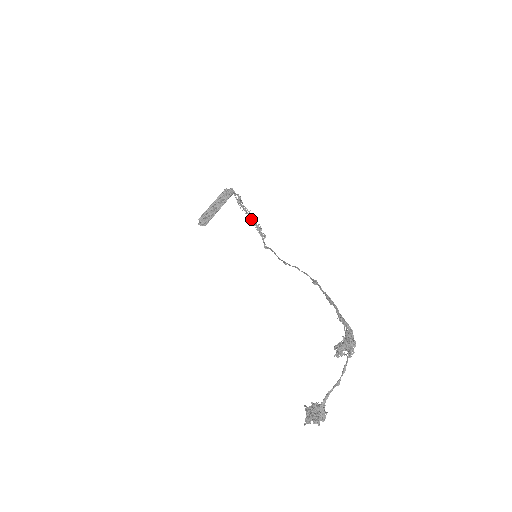
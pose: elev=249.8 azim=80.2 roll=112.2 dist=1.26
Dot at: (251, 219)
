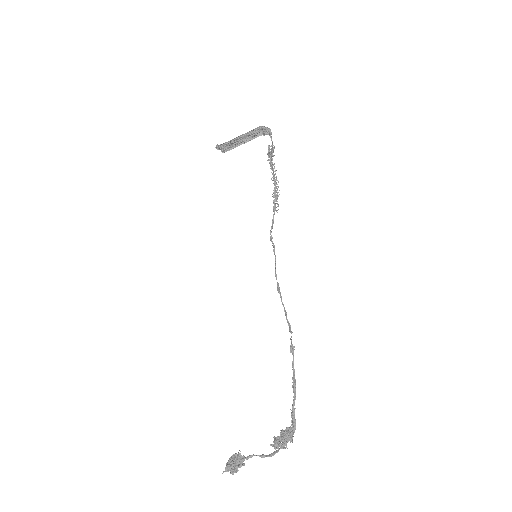
Dot at: (273, 180)
